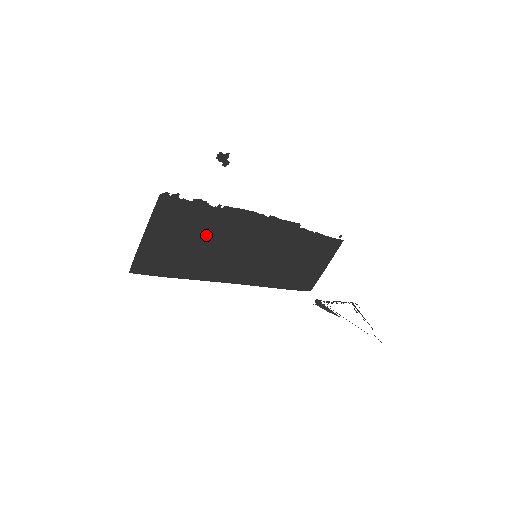
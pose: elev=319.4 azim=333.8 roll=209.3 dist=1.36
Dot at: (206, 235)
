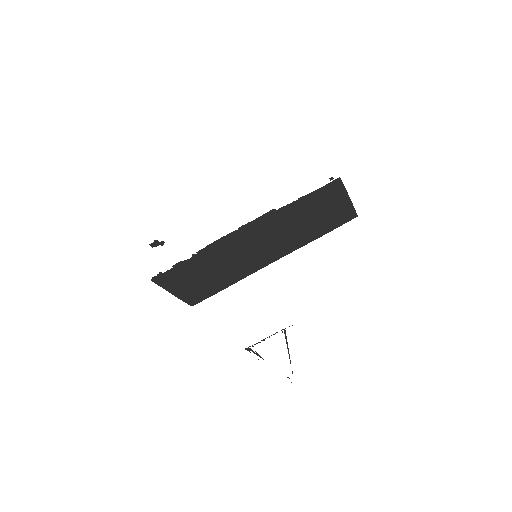
Dot at: (209, 267)
